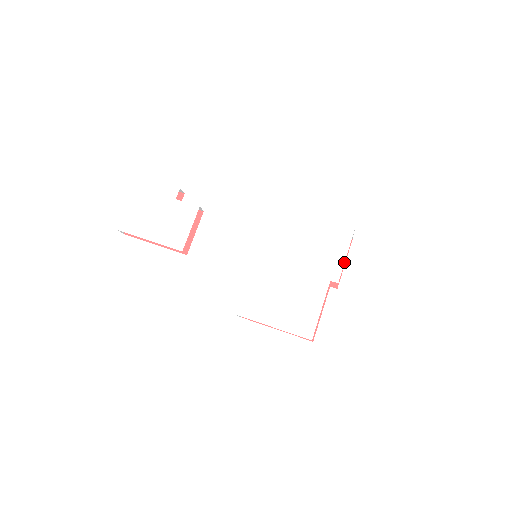
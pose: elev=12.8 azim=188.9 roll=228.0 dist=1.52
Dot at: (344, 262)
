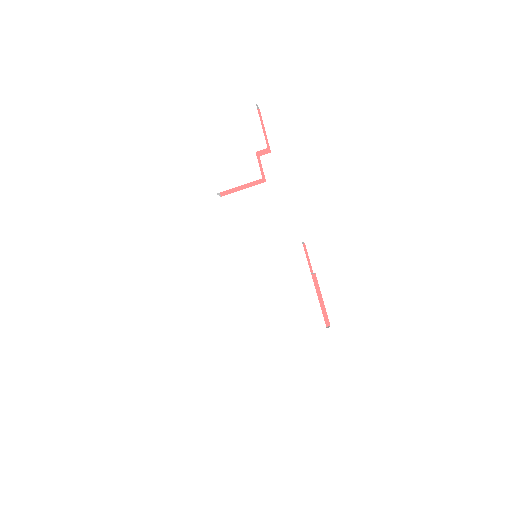
Dot at: (292, 337)
